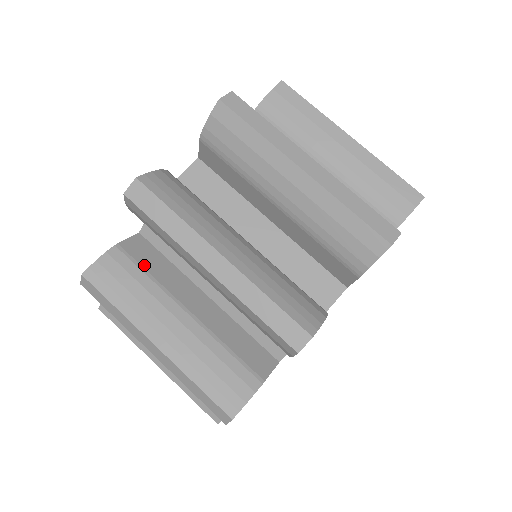
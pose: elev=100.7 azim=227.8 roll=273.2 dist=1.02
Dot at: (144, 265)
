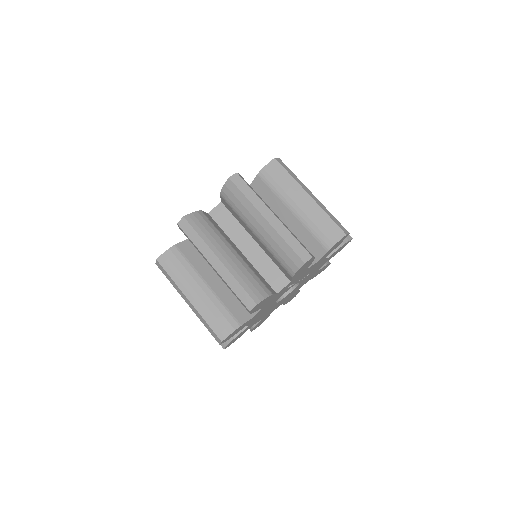
Dot at: occluded
